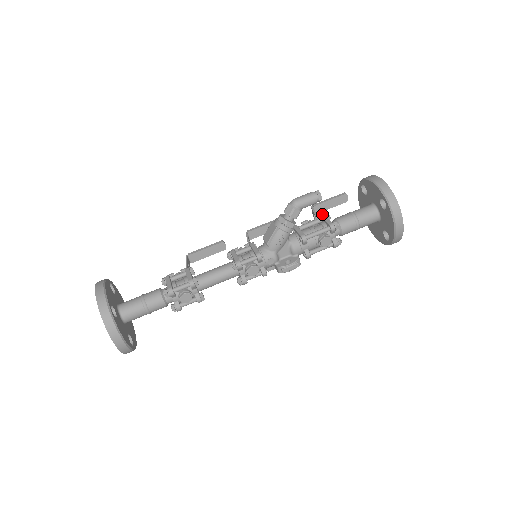
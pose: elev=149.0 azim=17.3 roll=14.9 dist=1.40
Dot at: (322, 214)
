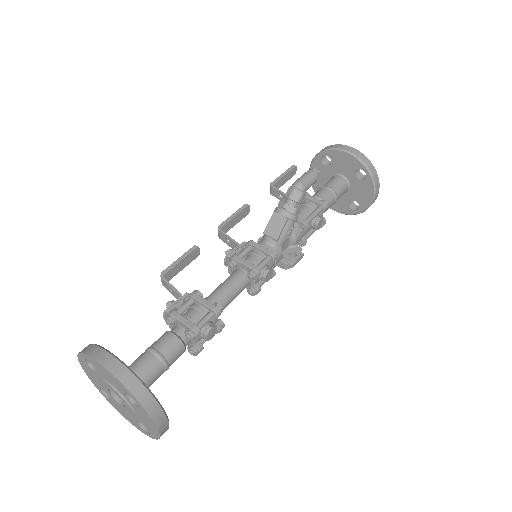
Dot at: occluded
